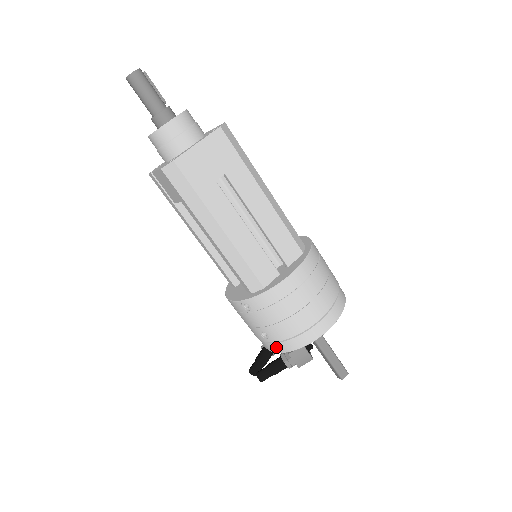
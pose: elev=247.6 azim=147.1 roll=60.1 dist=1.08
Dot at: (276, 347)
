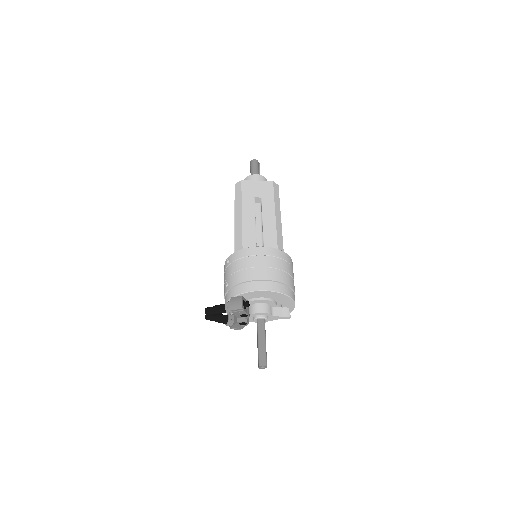
Dot at: (228, 295)
